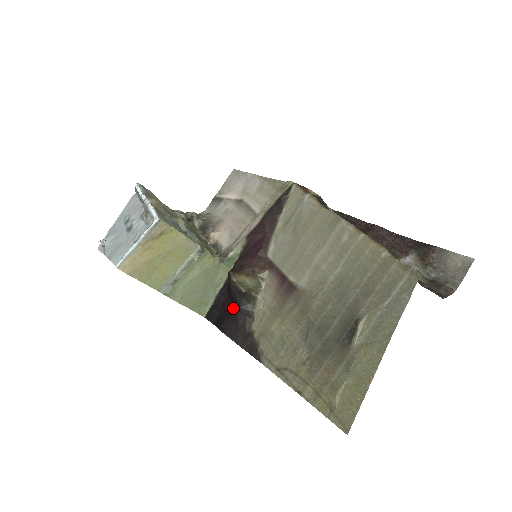
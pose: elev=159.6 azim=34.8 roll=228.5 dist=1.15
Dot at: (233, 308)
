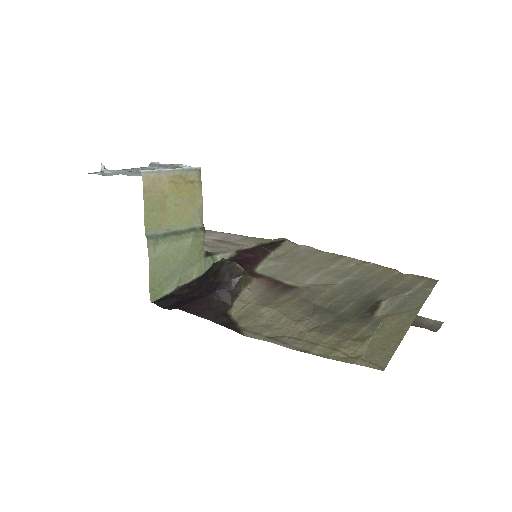
Dot at: (209, 291)
